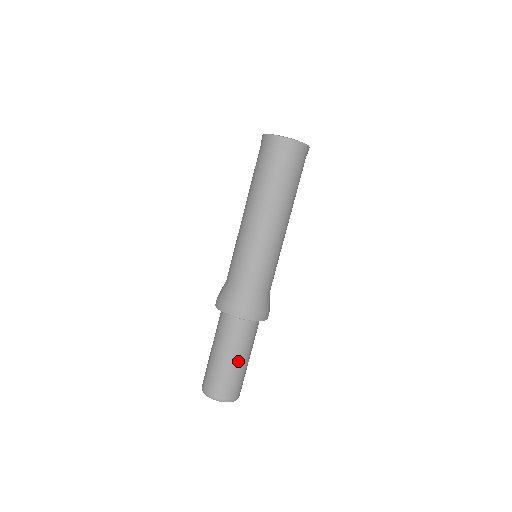
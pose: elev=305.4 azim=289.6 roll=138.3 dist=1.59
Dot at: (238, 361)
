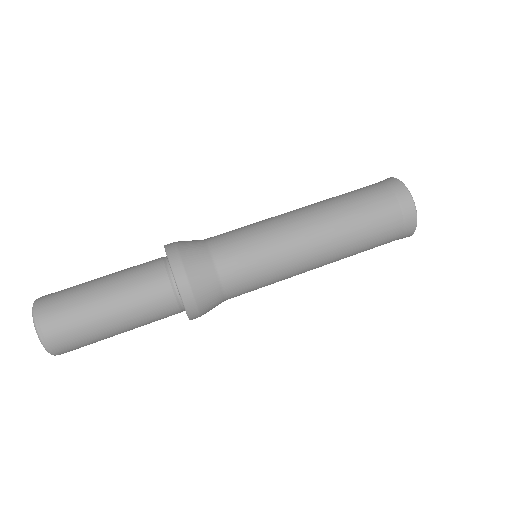
Dot at: (109, 310)
